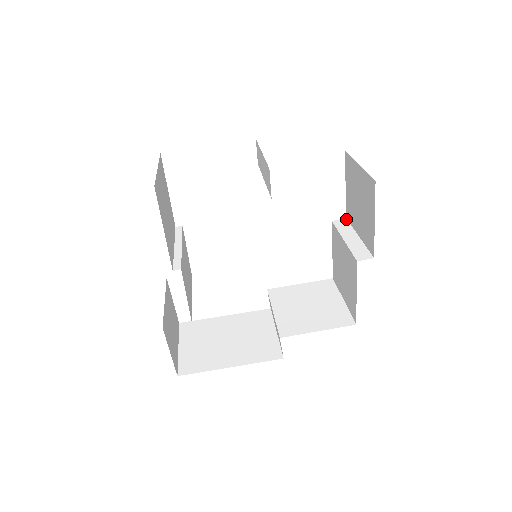
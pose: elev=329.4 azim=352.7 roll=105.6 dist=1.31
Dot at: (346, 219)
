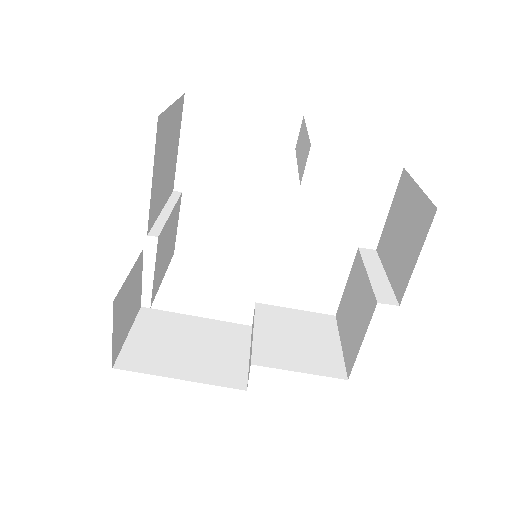
Dot at: (376, 251)
